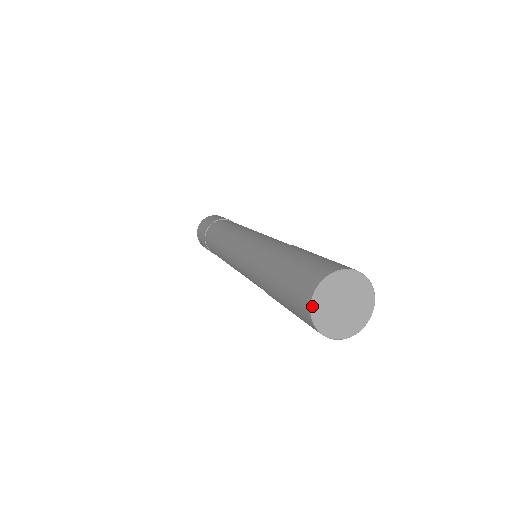
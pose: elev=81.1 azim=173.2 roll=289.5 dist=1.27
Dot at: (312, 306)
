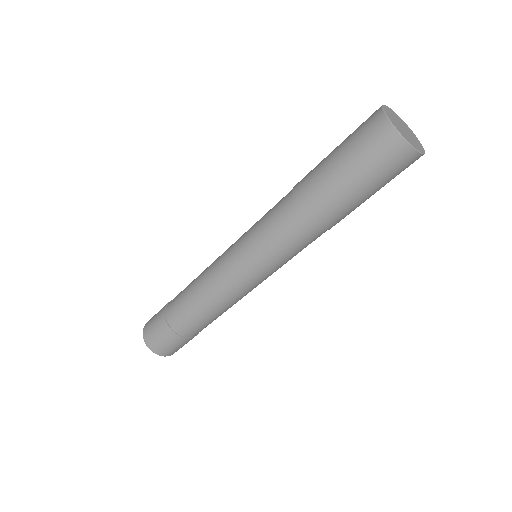
Dot at: (407, 140)
